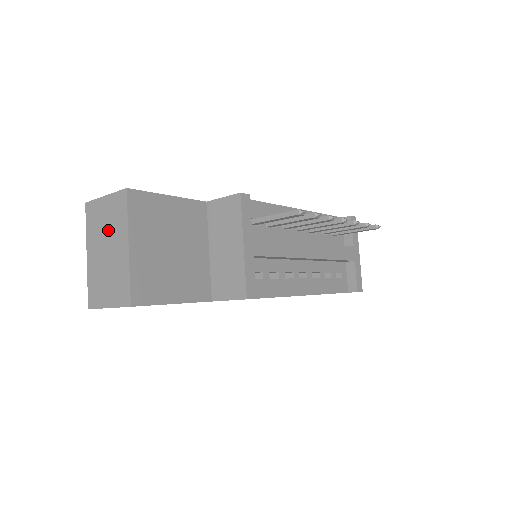
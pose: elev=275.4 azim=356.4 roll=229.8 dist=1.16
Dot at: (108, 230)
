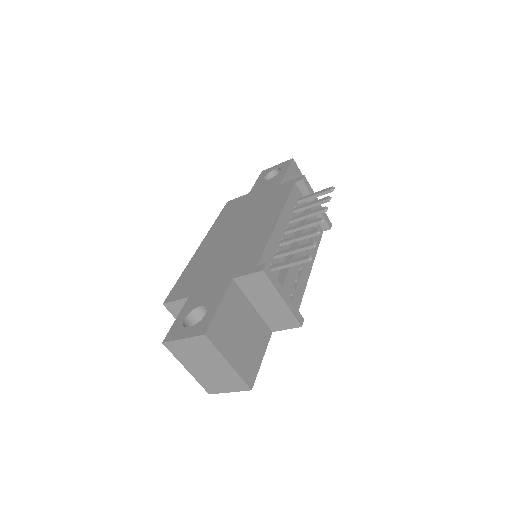
Dot at: (201, 357)
